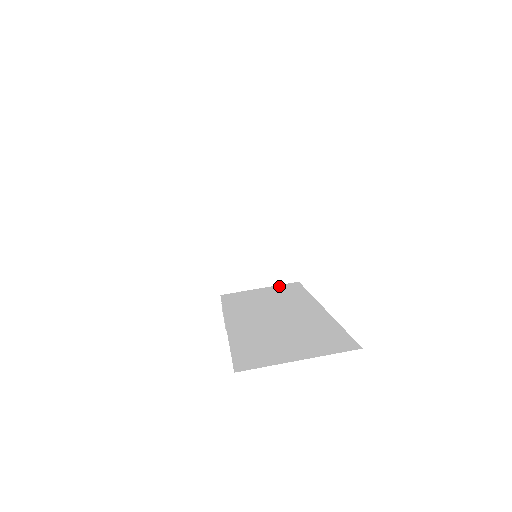
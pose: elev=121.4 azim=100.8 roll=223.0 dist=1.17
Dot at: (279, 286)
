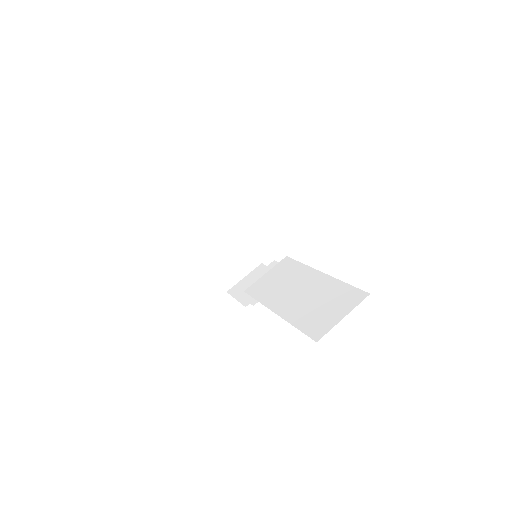
Dot at: (277, 266)
